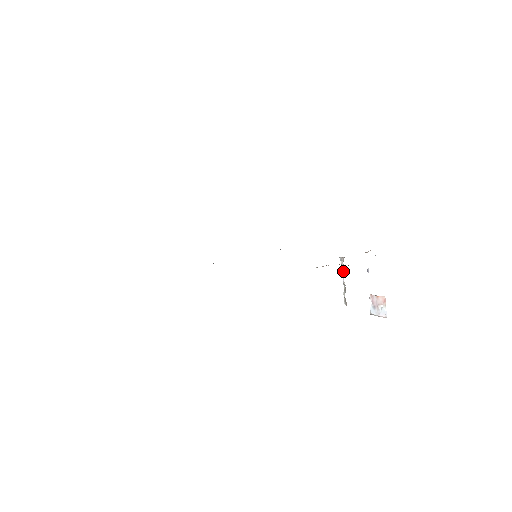
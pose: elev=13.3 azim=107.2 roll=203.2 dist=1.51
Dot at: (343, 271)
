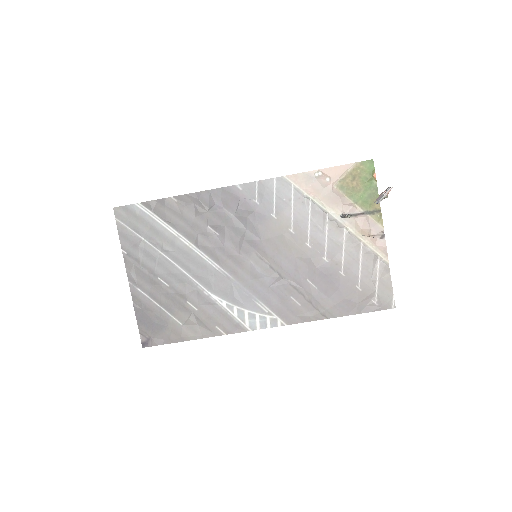
Dot at: (345, 215)
